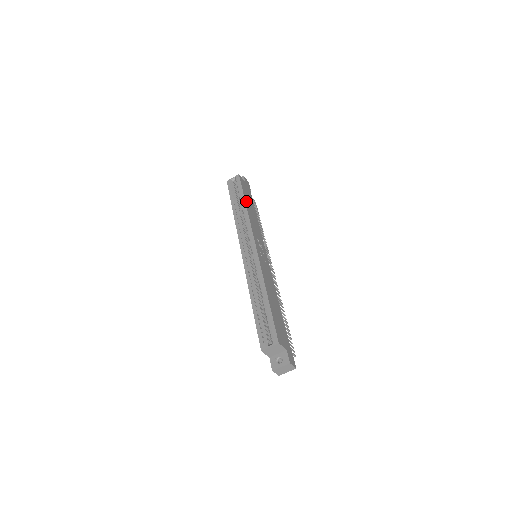
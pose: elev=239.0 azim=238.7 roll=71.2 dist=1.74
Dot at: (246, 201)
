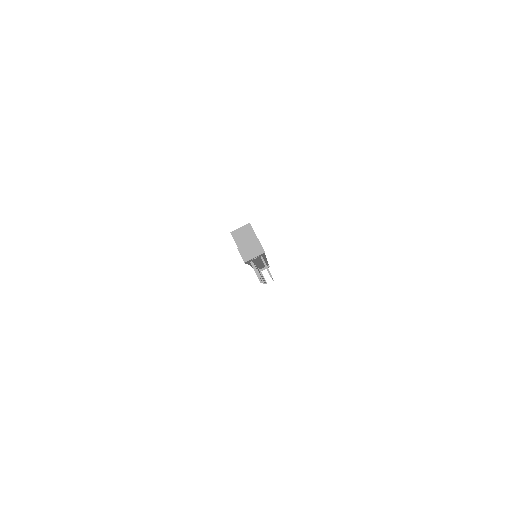
Dot at: occluded
